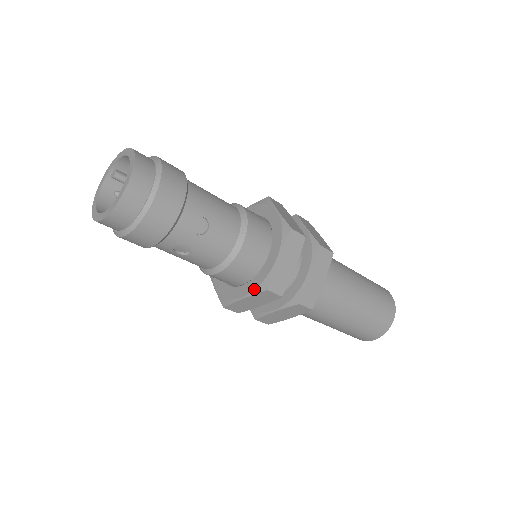
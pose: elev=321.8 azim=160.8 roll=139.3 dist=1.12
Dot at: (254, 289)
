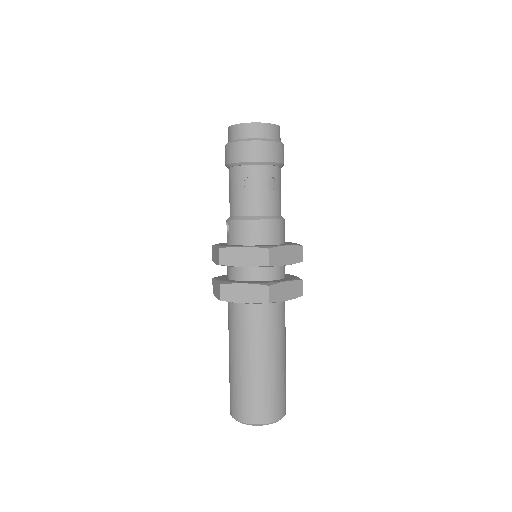
Dot at: (258, 246)
